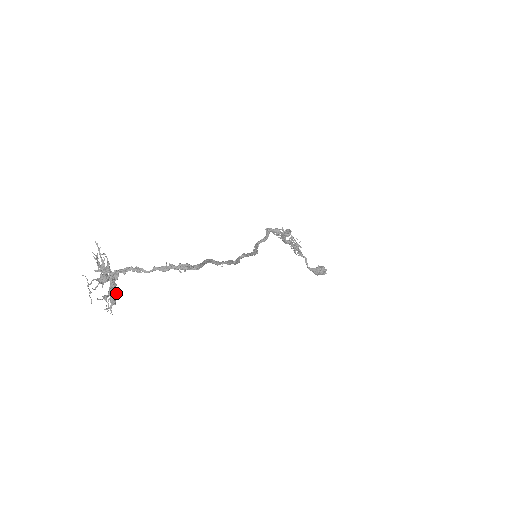
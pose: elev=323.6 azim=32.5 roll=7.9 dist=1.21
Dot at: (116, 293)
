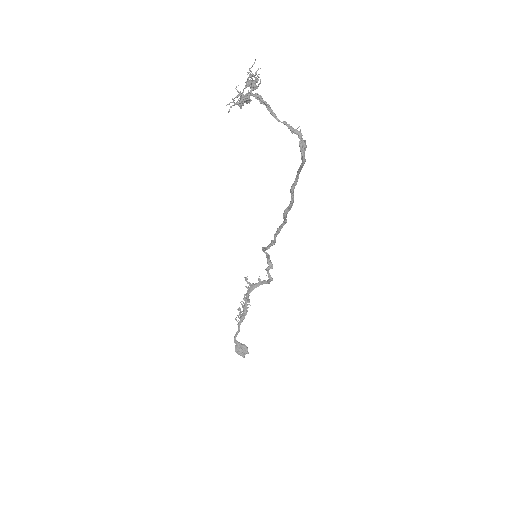
Dot at: occluded
